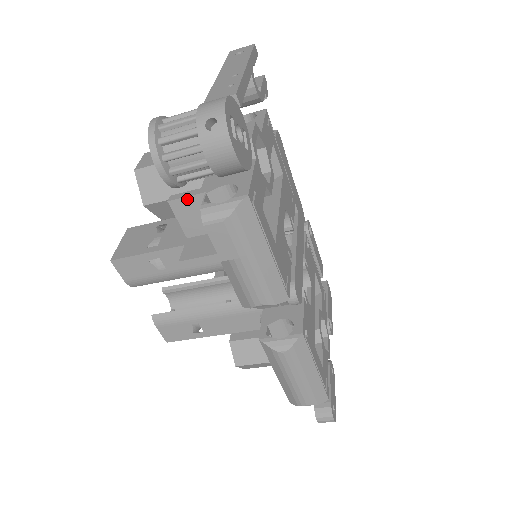
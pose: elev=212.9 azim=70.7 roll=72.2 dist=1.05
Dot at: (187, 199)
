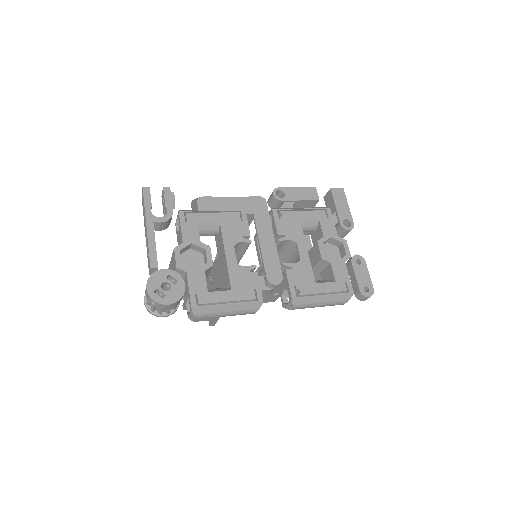
Dot at: occluded
